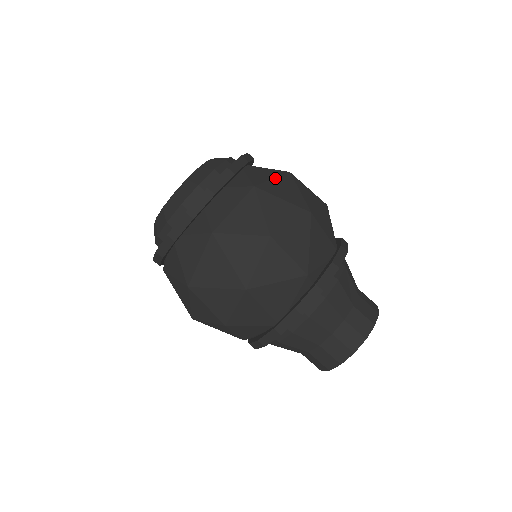
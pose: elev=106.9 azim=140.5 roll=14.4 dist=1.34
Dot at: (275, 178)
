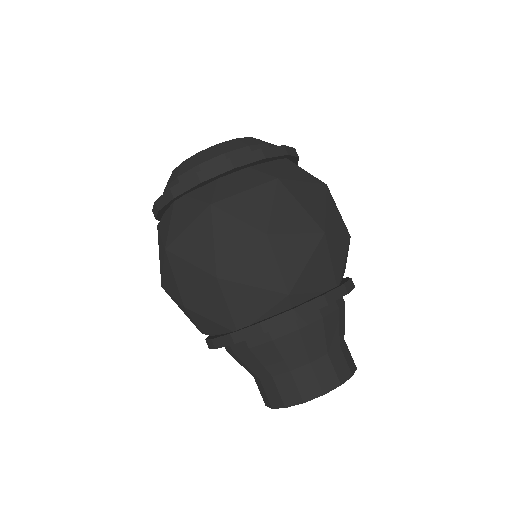
Dot at: (306, 182)
